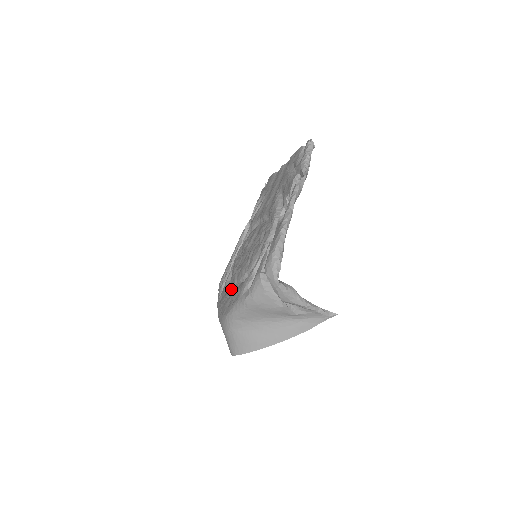
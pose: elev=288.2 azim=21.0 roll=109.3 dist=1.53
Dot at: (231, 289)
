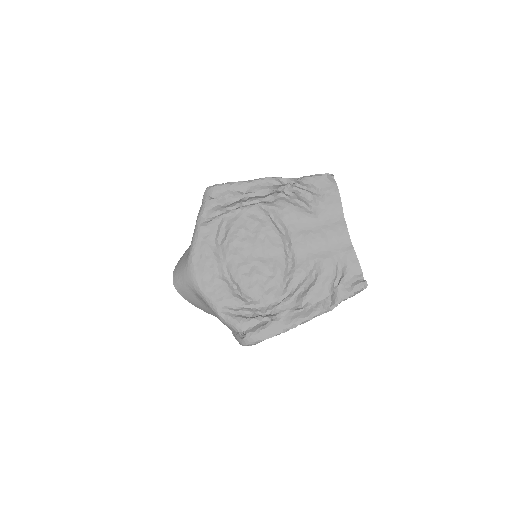
Dot at: (219, 265)
